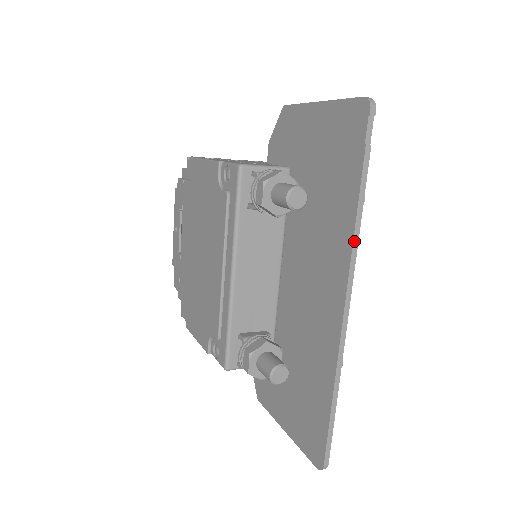
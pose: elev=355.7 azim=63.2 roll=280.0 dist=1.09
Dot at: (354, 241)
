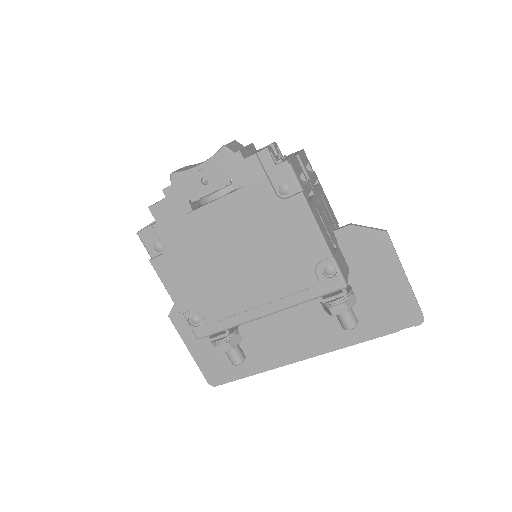
Dot at: (345, 347)
